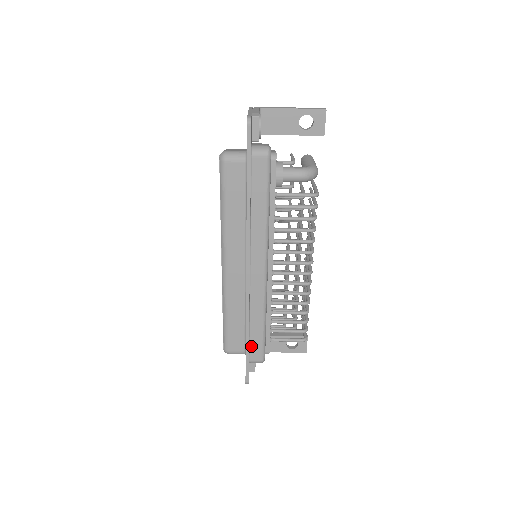
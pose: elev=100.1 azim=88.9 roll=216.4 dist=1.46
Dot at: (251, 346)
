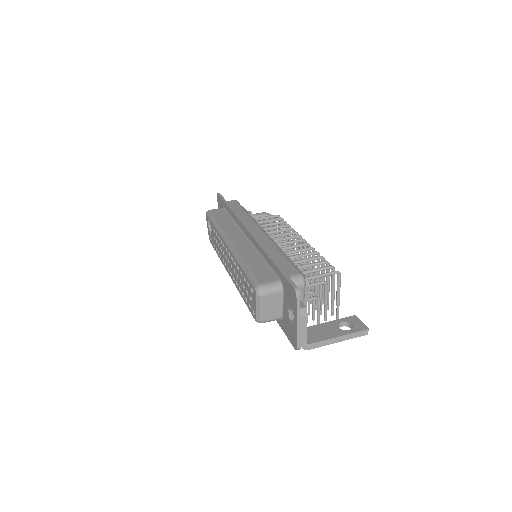
Dot at: occluded
